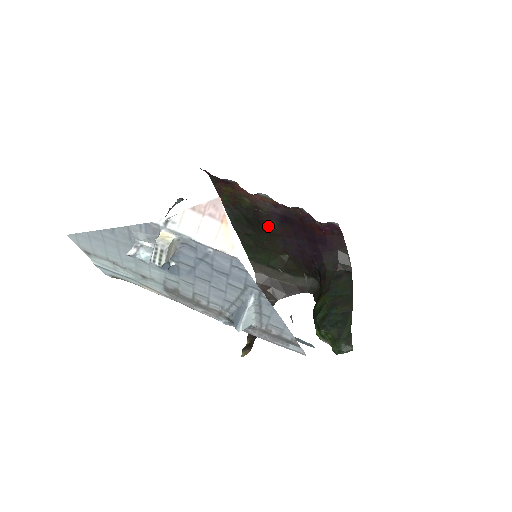
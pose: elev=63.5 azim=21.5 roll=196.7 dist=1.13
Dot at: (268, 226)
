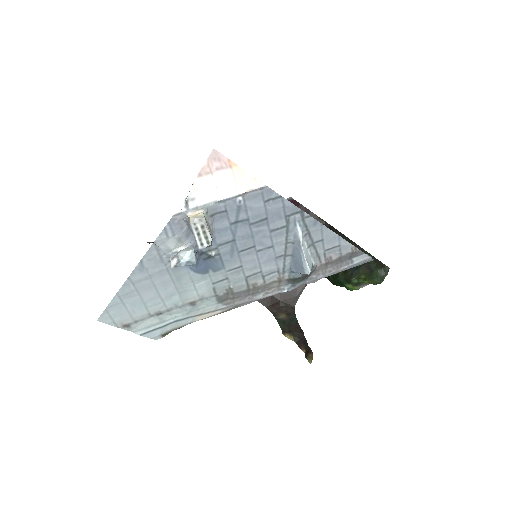
Dot at: occluded
